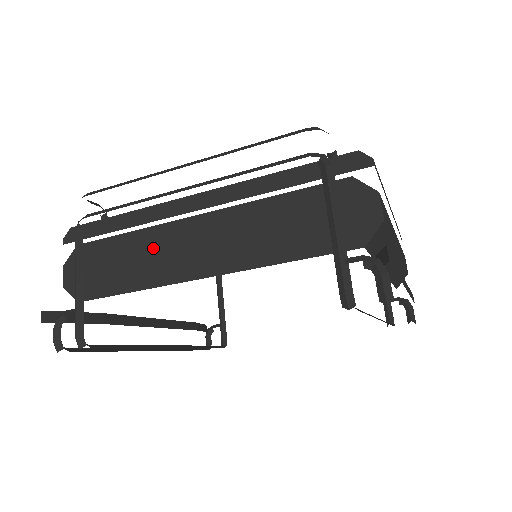
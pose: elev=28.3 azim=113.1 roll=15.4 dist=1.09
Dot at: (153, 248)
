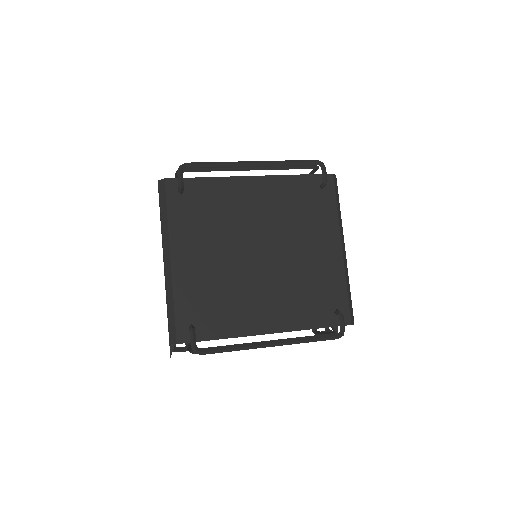
Dot at: occluded
